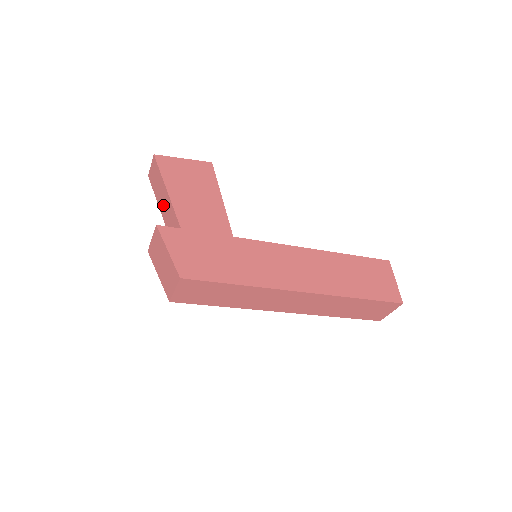
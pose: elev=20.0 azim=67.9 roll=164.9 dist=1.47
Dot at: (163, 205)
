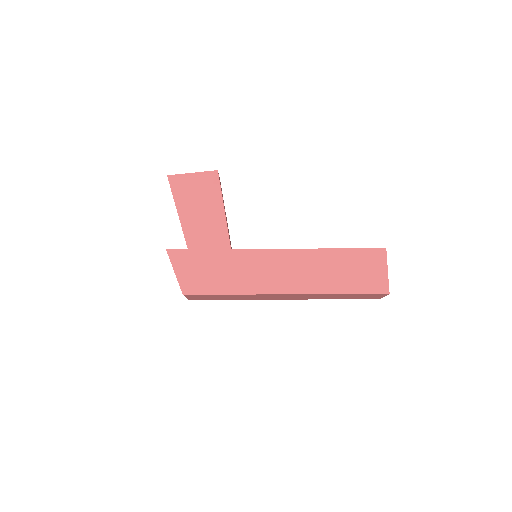
Dot at: occluded
